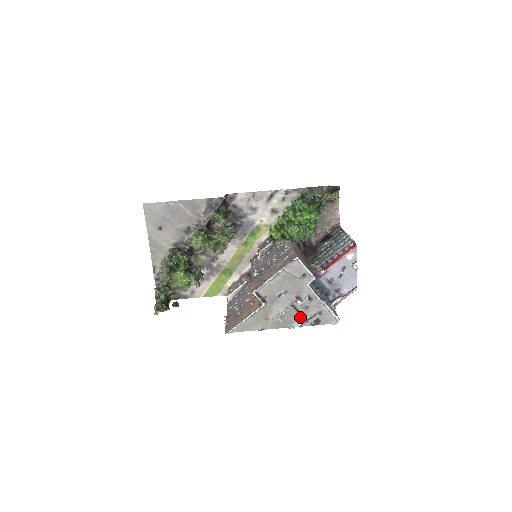
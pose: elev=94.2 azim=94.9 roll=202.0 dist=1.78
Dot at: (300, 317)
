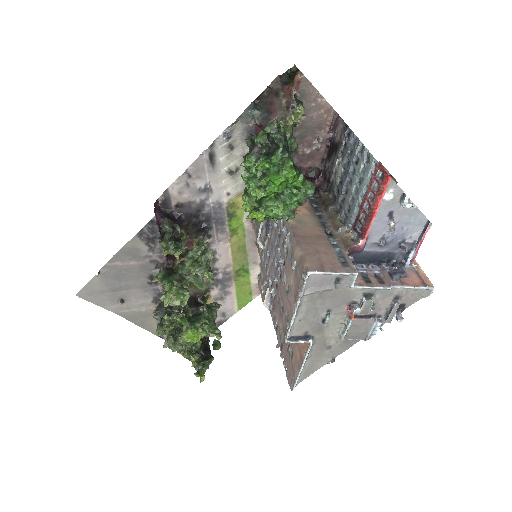
Dot at: (372, 321)
